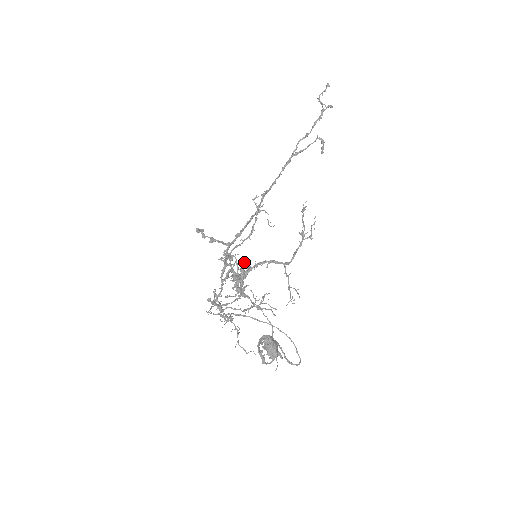
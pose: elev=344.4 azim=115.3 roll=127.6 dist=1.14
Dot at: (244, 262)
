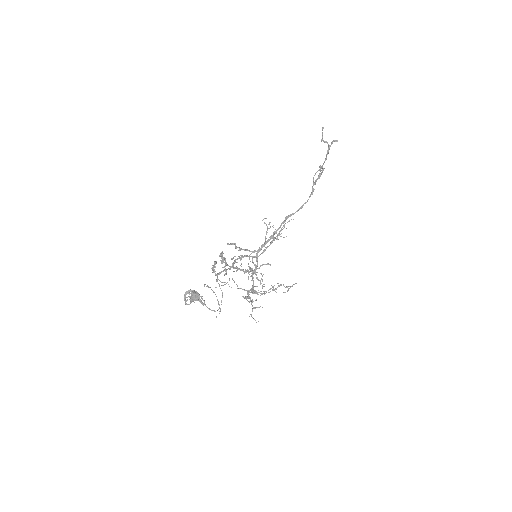
Dot at: (224, 257)
